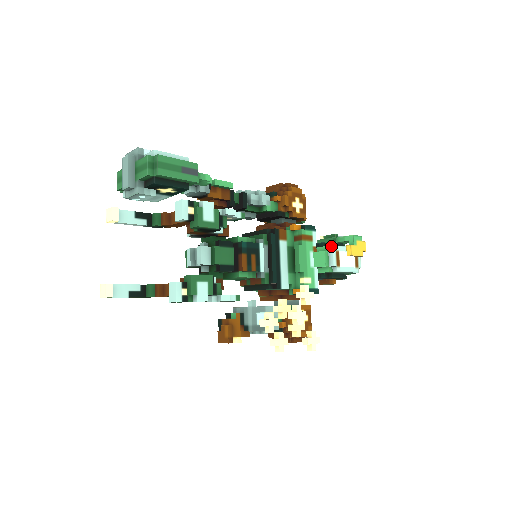
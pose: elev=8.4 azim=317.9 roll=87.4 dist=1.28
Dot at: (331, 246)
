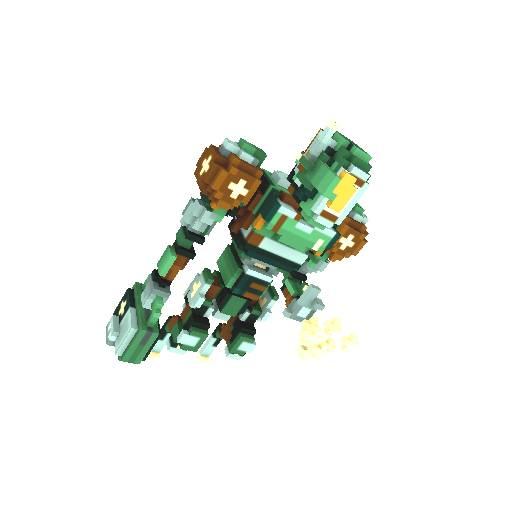
Dot at: (311, 209)
